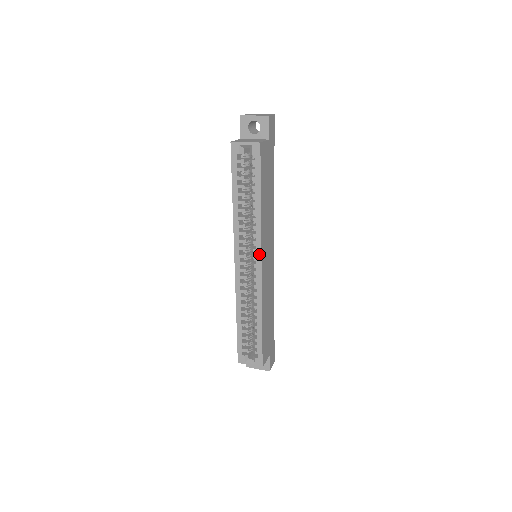
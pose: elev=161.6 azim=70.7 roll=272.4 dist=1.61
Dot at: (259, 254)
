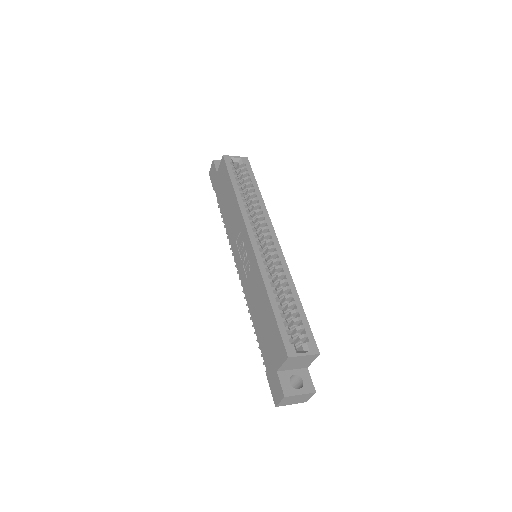
Dot at: (272, 230)
